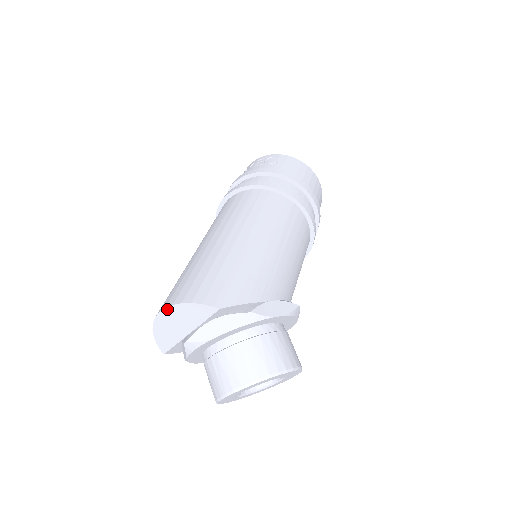
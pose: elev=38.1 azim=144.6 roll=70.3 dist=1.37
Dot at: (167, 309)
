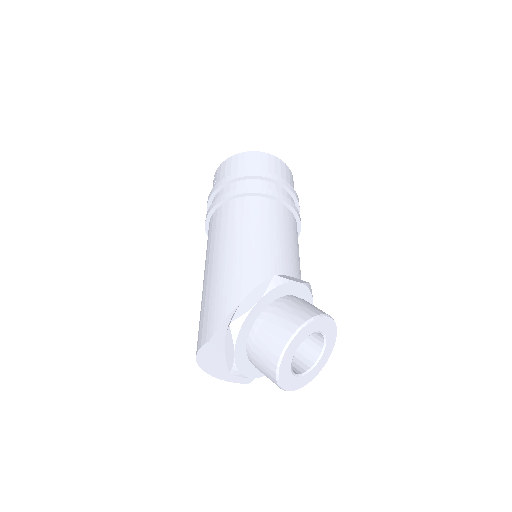
Dot at: (200, 365)
